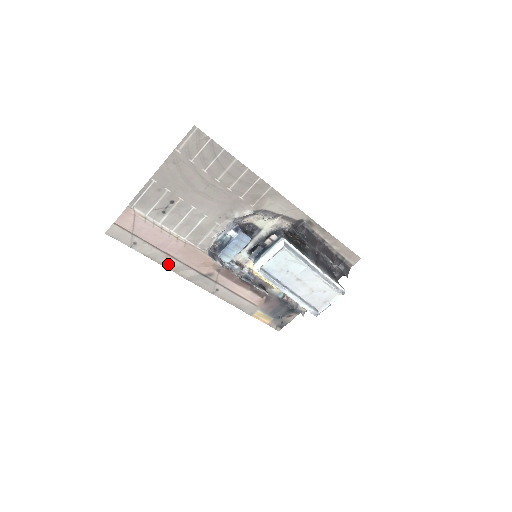
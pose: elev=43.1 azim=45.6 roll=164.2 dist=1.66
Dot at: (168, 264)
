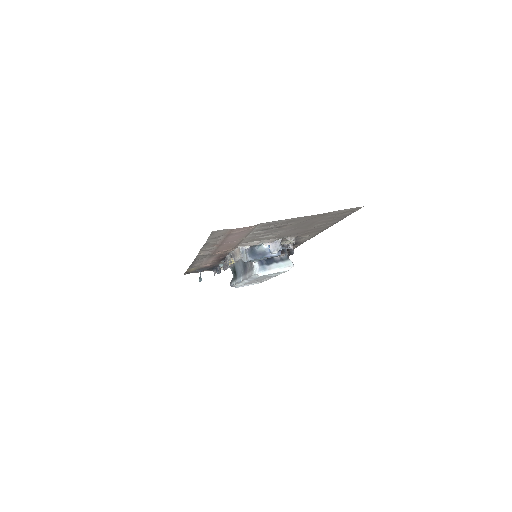
Dot at: (206, 248)
